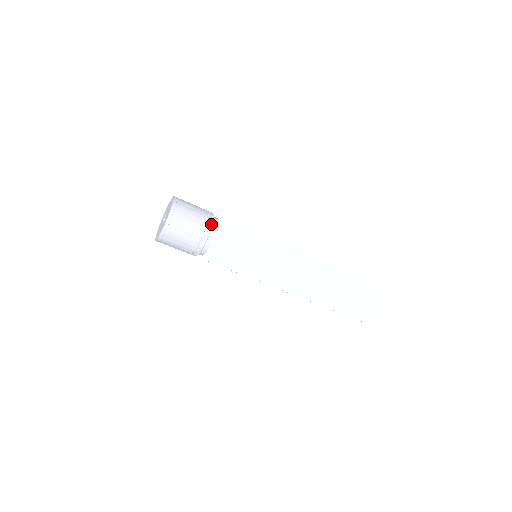
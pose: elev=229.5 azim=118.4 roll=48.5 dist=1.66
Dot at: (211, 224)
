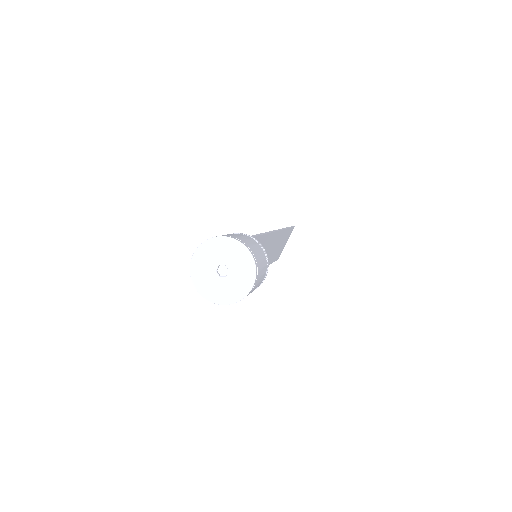
Dot at: (268, 265)
